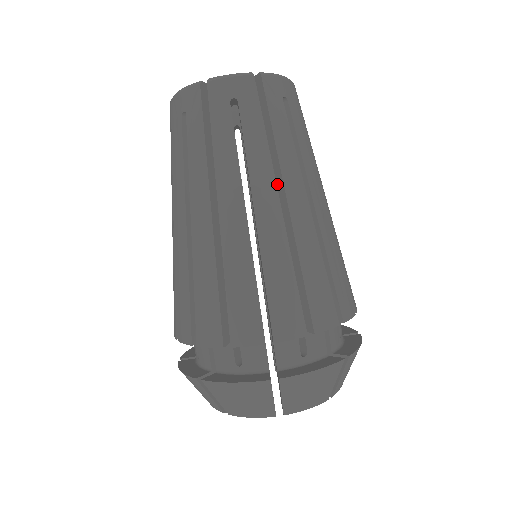
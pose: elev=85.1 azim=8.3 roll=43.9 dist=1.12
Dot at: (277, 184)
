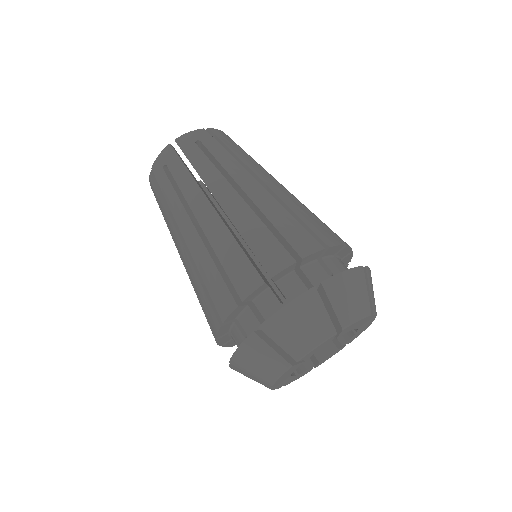
Dot at: occluded
